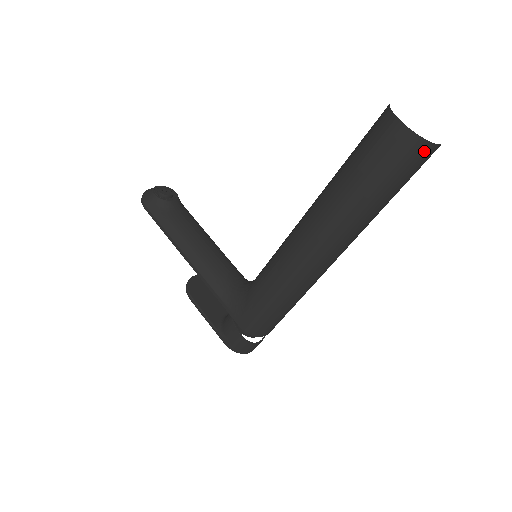
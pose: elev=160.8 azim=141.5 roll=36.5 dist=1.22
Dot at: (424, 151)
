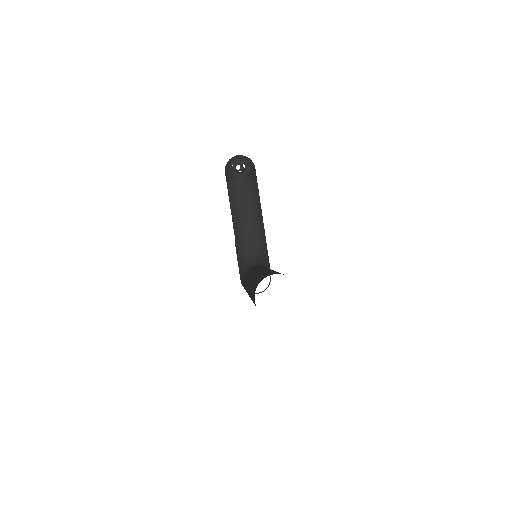
Dot at: occluded
